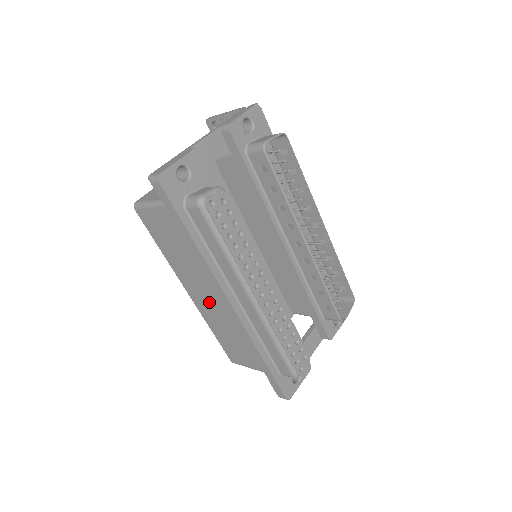
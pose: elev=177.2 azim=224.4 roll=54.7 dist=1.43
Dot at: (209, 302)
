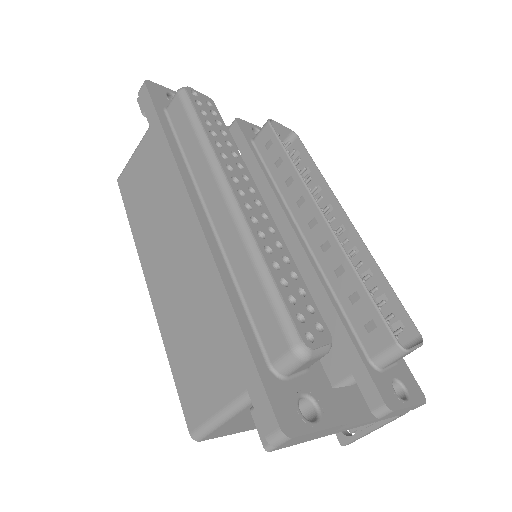
Dot at: (171, 271)
